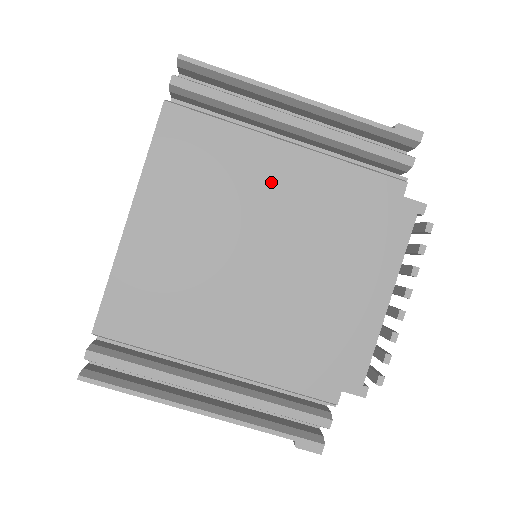
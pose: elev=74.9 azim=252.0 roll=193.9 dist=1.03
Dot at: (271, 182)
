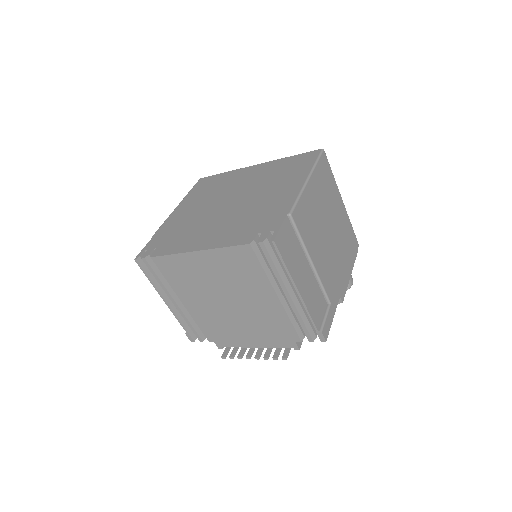
Dot at: (257, 296)
